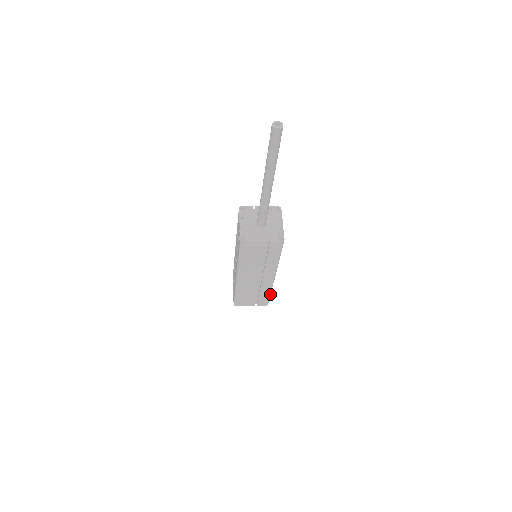
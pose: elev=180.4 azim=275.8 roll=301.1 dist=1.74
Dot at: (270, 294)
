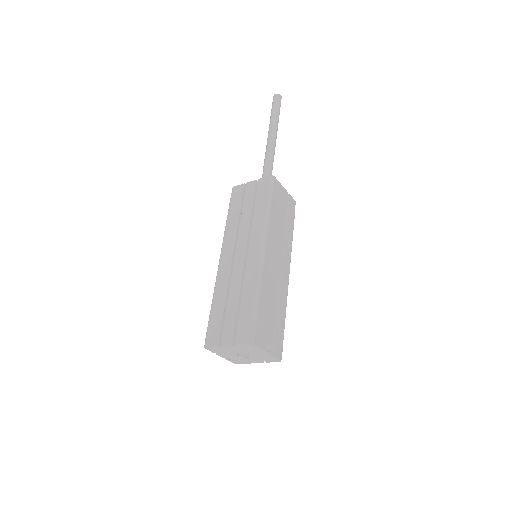
Dot at: (284, 323)
